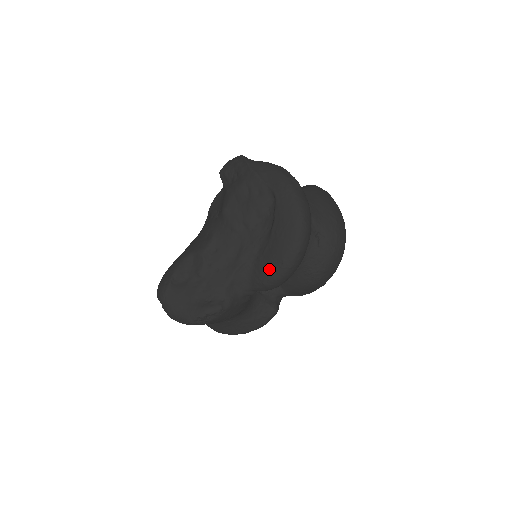
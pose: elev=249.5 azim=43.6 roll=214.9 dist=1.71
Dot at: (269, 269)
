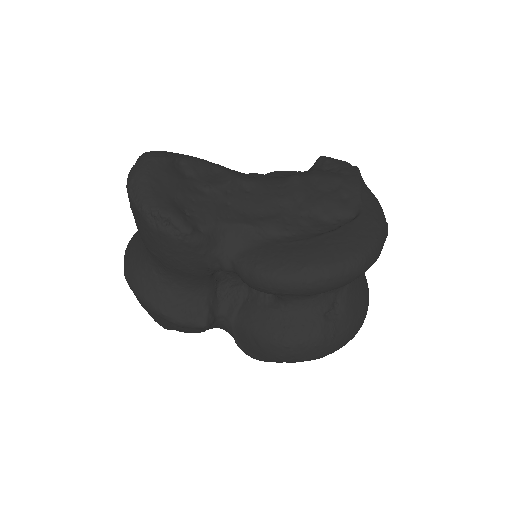
Dot at: (280, 259)
